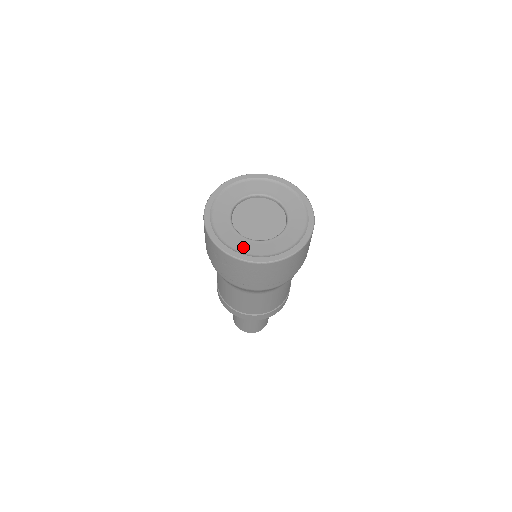
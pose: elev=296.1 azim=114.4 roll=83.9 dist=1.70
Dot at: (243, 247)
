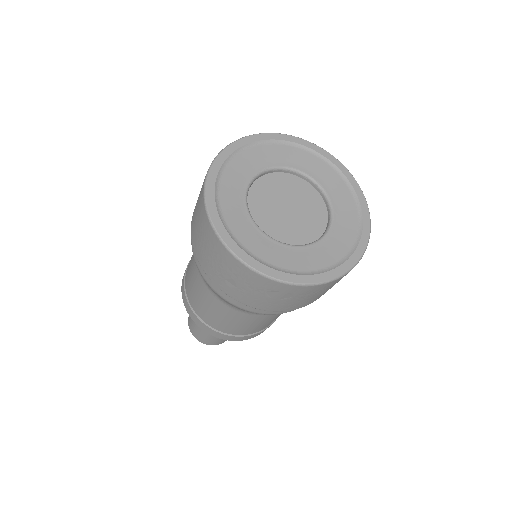
Dot at: (311, 262)
